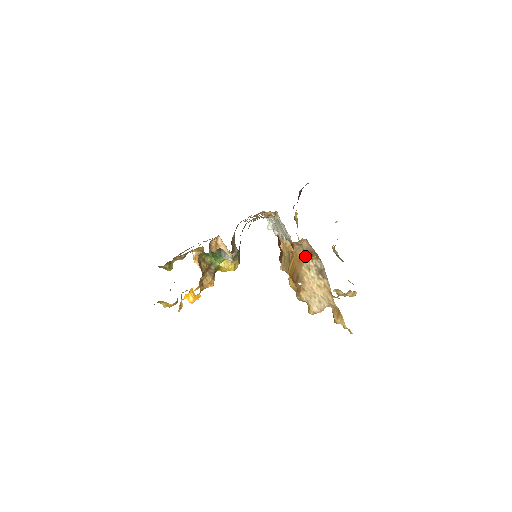
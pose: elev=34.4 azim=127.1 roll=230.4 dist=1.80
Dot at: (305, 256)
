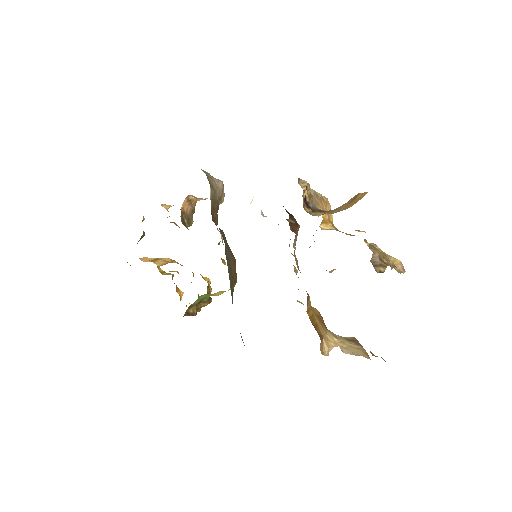
Dot at: occluded
